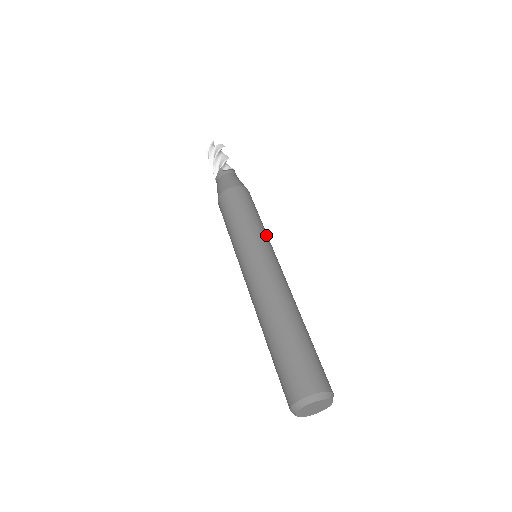
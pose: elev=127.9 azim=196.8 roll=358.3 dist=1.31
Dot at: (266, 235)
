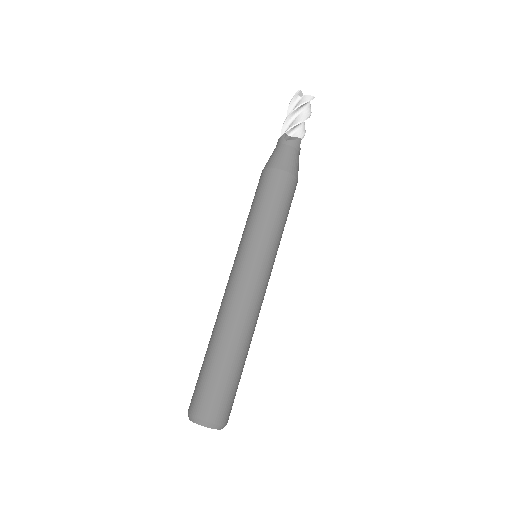
Dot at: (272, 241)
